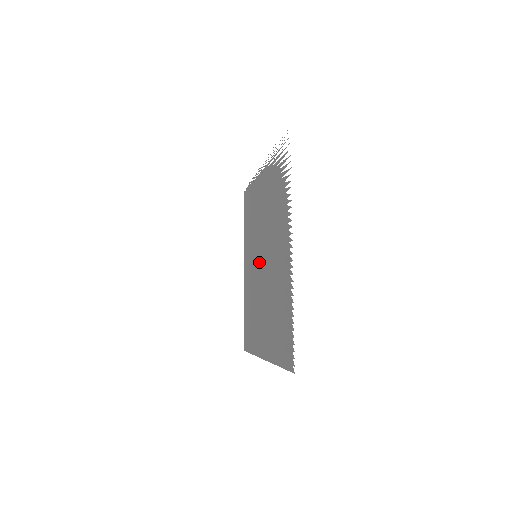
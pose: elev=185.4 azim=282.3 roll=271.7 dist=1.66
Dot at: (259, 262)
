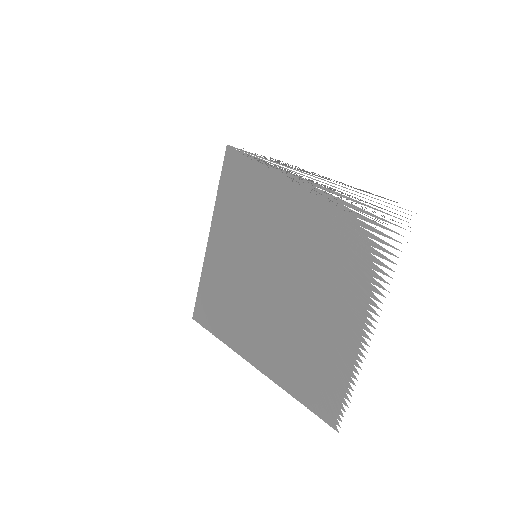
Dot at: (266, 271)
